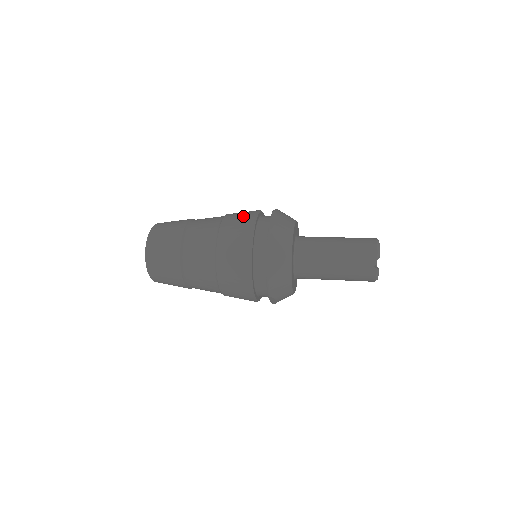
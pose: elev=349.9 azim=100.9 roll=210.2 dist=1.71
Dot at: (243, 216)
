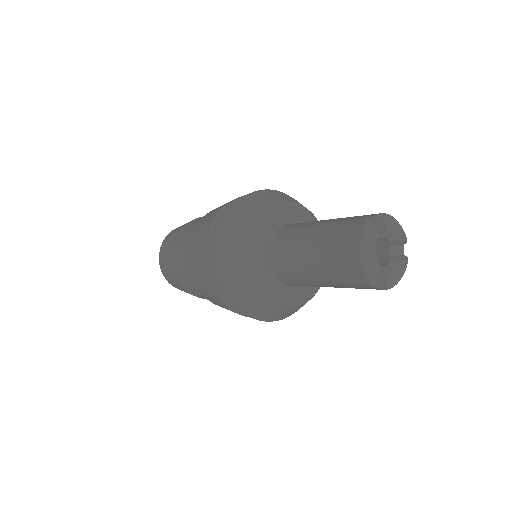
Dot at: occluded
